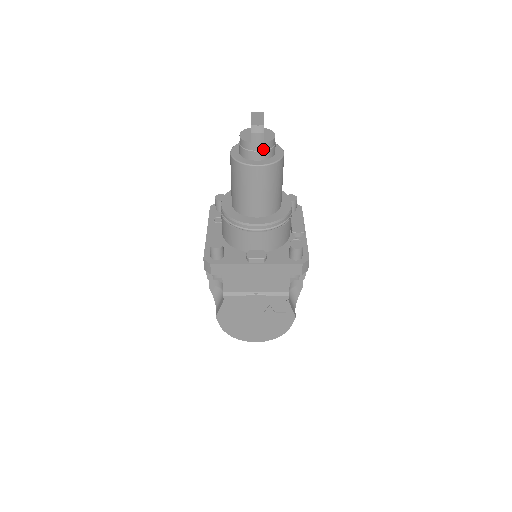
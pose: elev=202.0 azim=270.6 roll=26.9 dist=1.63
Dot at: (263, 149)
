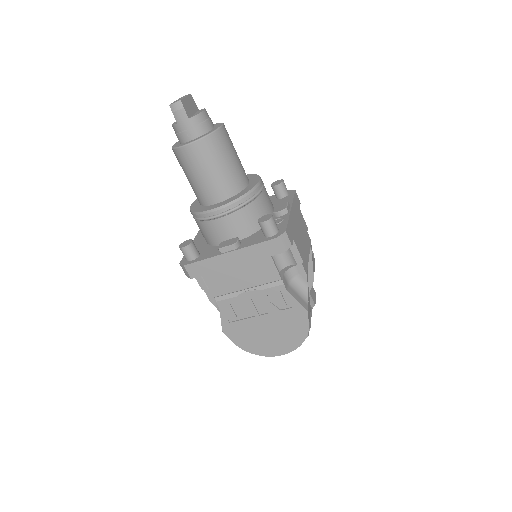
Dot at: (192, 126)
